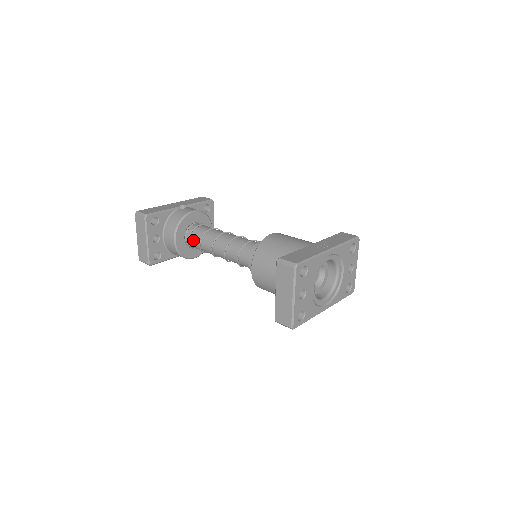
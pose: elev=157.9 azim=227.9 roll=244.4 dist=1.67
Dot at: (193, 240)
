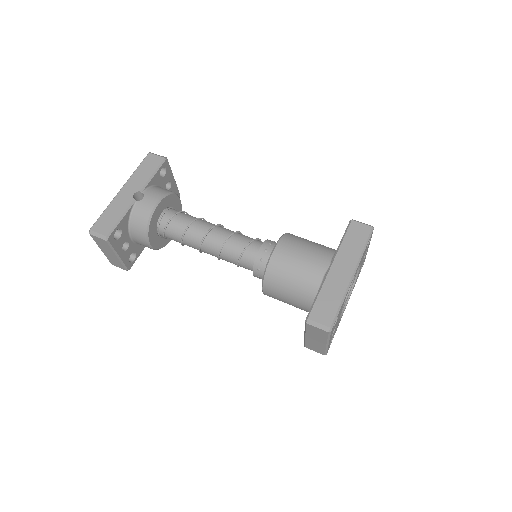
Dot at: (170, 237)
